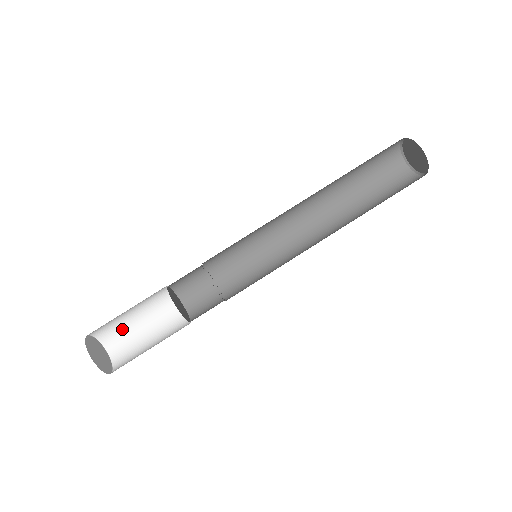
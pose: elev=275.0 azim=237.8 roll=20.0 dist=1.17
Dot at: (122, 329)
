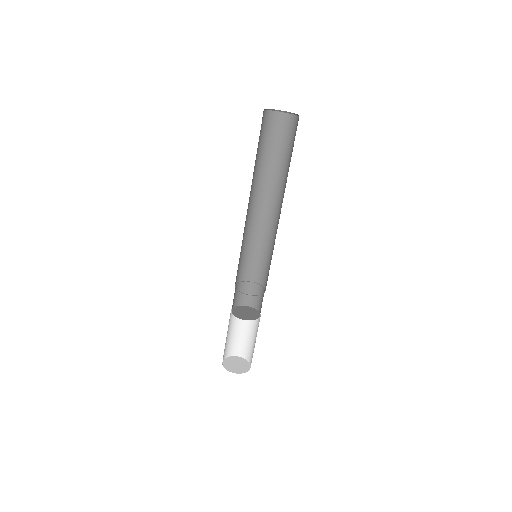
Dot at: (240, 342)
